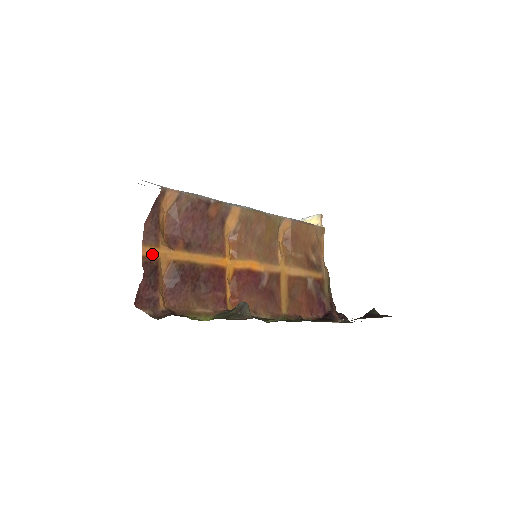
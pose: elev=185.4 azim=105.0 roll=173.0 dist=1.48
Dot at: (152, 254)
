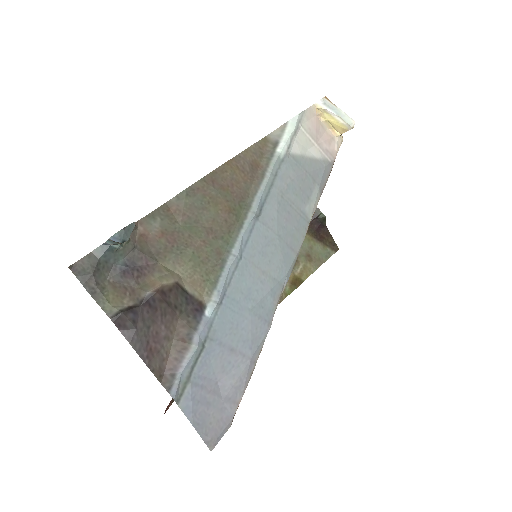
Dot at: occluded
